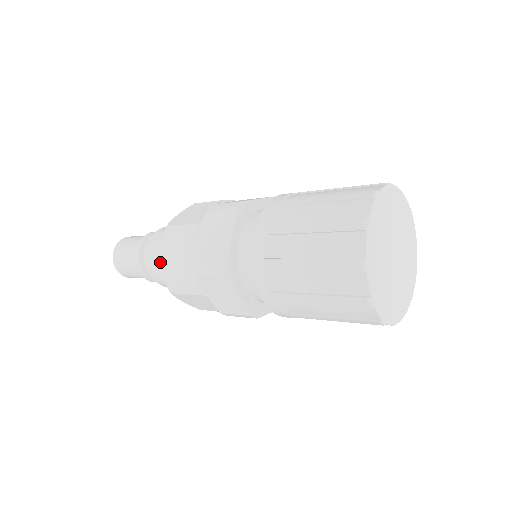
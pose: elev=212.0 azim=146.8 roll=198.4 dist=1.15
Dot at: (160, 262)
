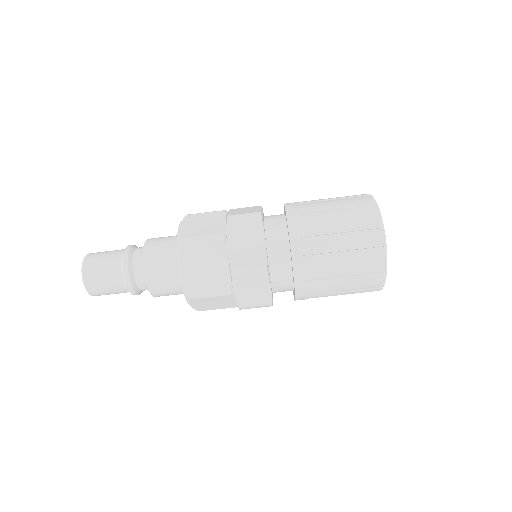
Dot at: (165, 273)
